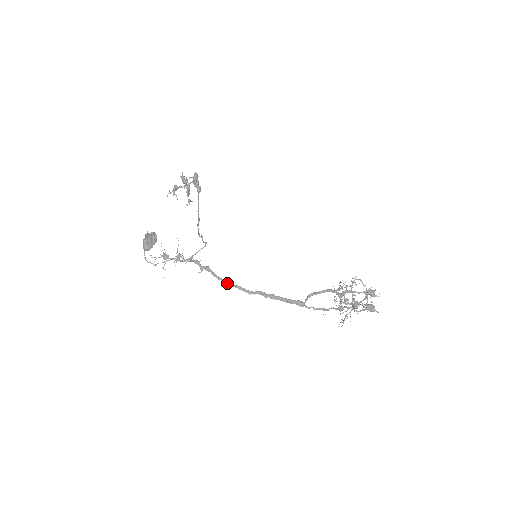
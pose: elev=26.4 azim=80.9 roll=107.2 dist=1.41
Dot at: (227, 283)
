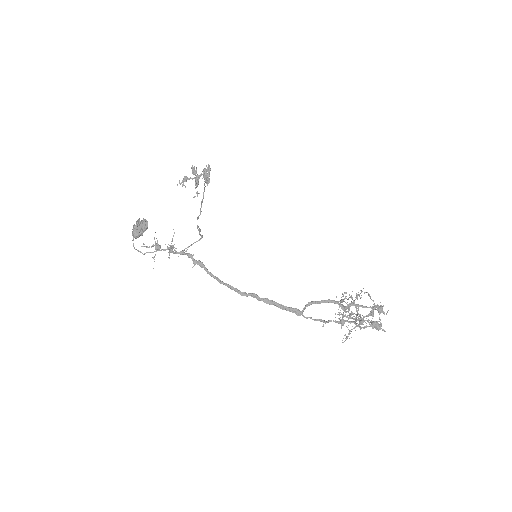
Dot at: (219, 281)
